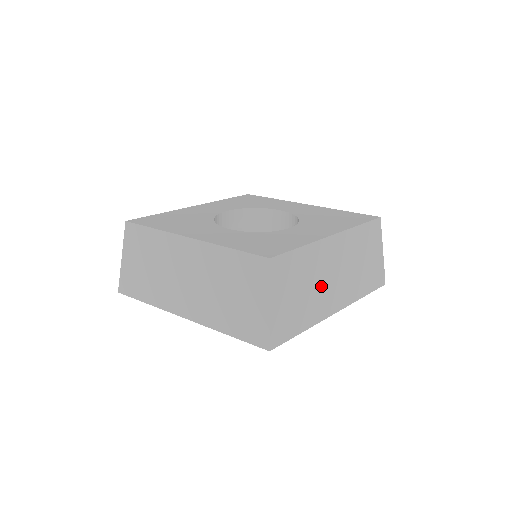
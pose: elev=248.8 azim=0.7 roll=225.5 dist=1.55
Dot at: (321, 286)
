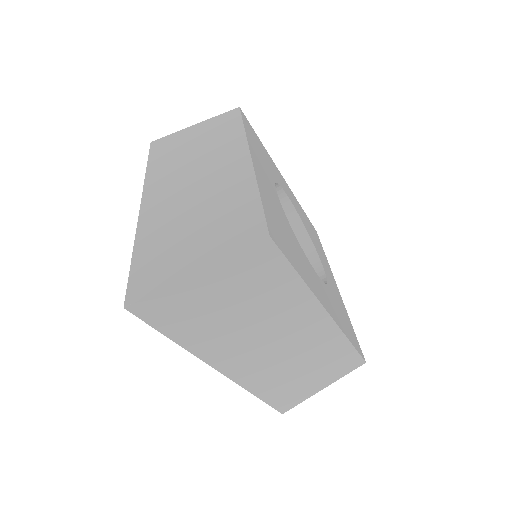
Dot at: occluded
